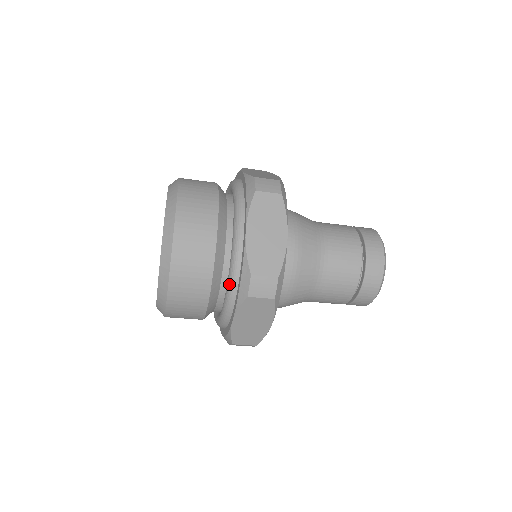
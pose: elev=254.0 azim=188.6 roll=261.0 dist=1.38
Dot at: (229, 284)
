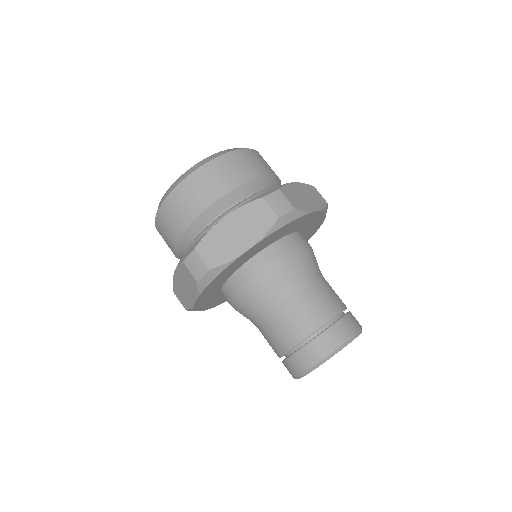
Dot at: (190, 244)
